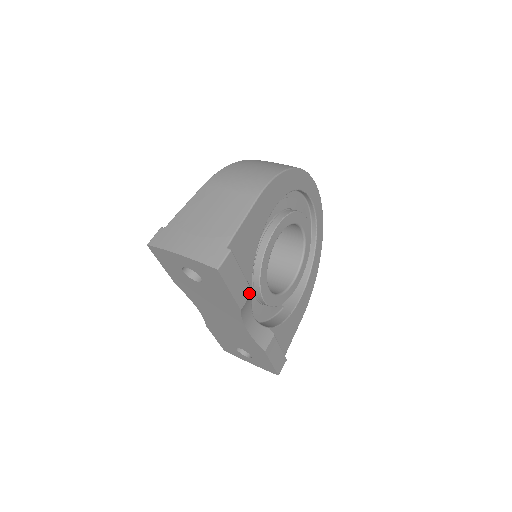
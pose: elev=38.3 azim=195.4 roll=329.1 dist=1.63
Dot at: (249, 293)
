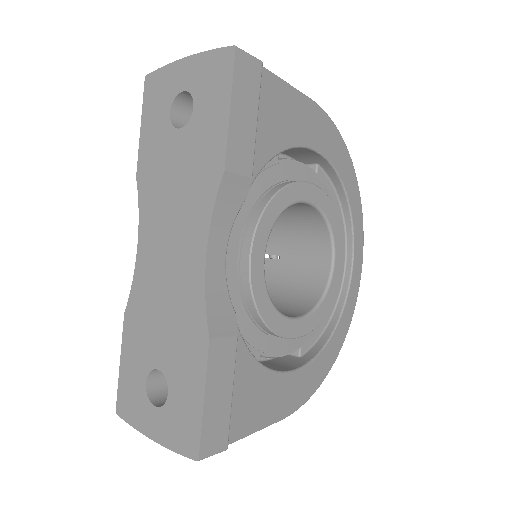
Dot at: (247, 171)
